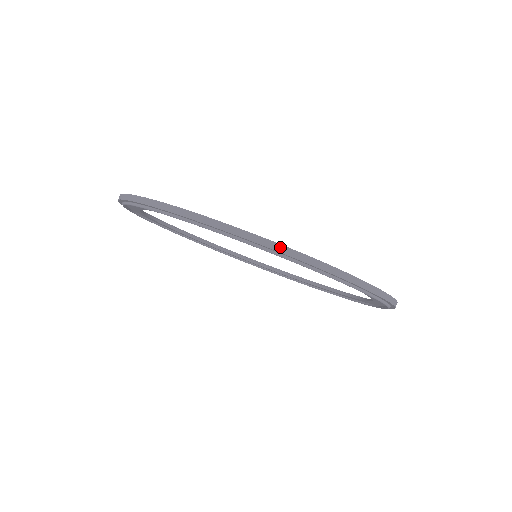
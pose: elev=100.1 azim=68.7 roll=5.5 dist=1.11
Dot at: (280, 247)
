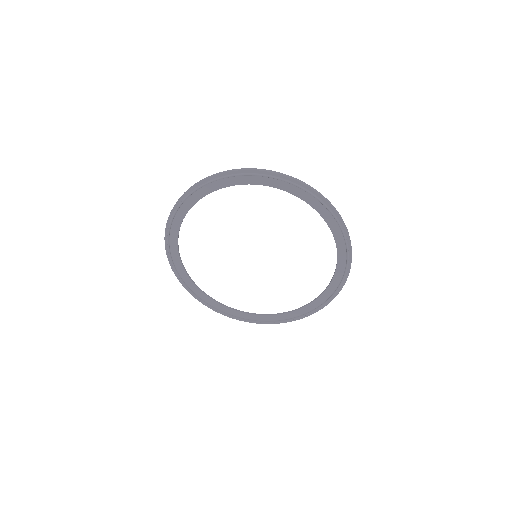
Dot at: (270, 171)
